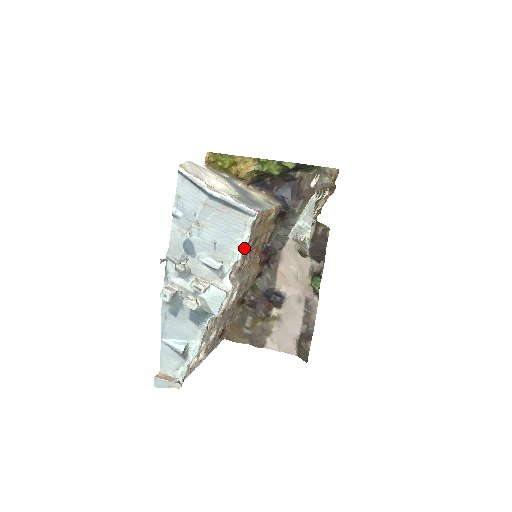
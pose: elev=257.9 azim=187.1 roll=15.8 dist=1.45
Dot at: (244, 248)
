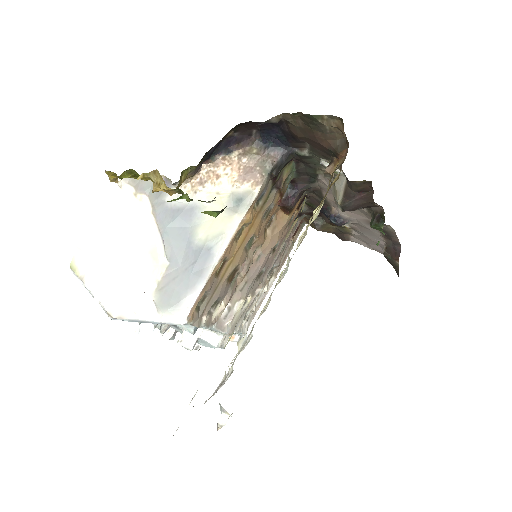
Dot at: (204, 328)
